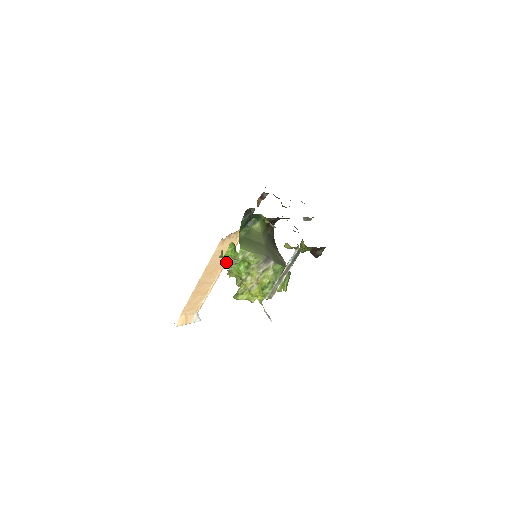
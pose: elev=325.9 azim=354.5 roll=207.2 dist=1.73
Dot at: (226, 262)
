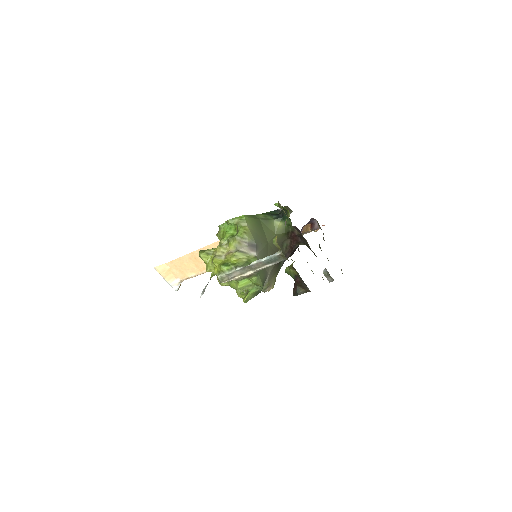
Dot at: occluded
